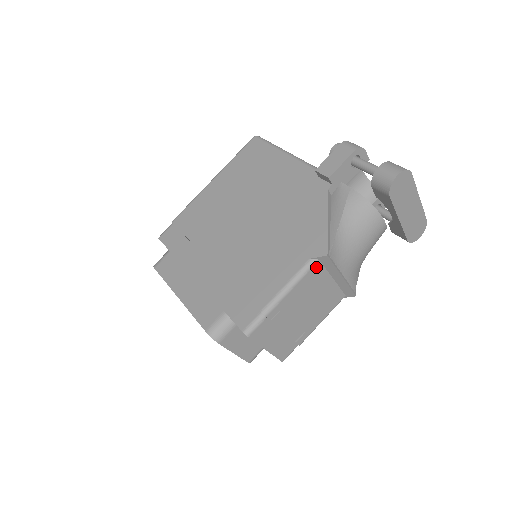
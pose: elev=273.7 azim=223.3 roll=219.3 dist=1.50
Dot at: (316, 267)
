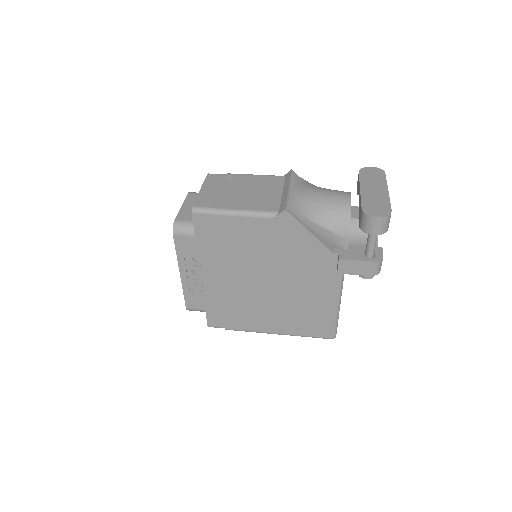
Dot at: (280, 178)
